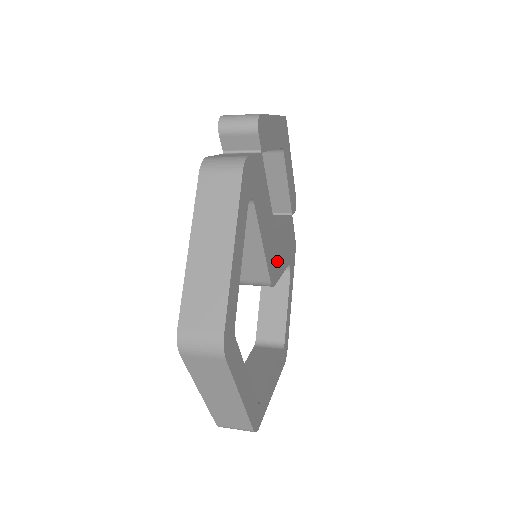
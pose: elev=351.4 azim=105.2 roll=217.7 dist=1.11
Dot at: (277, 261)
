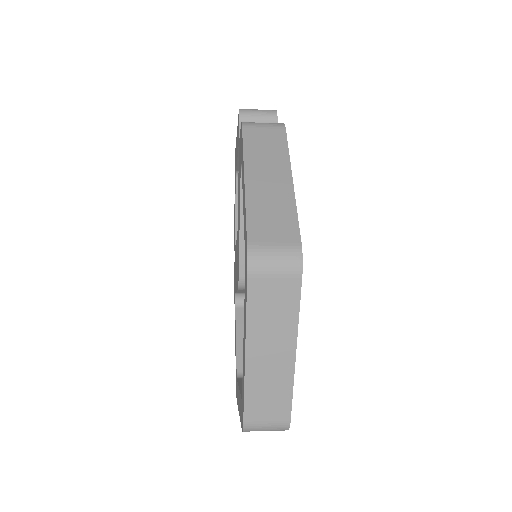
Dot at: occluded
